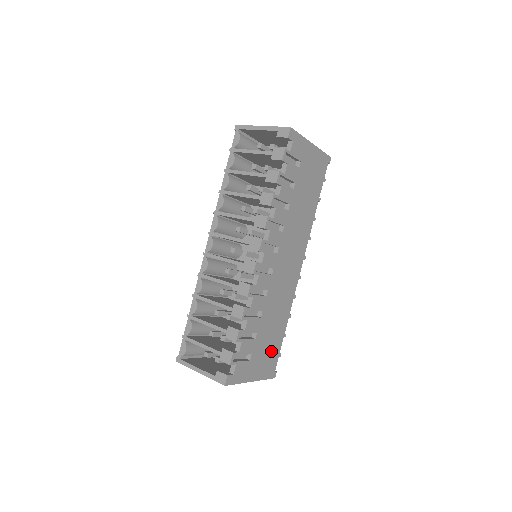
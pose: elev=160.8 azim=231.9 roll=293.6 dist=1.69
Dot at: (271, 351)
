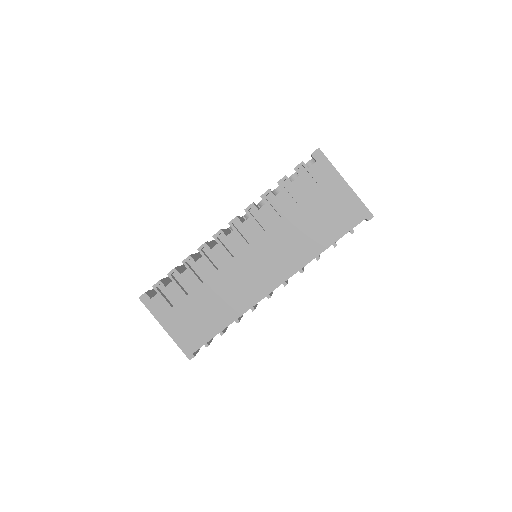
Dot at: (198, 328)
